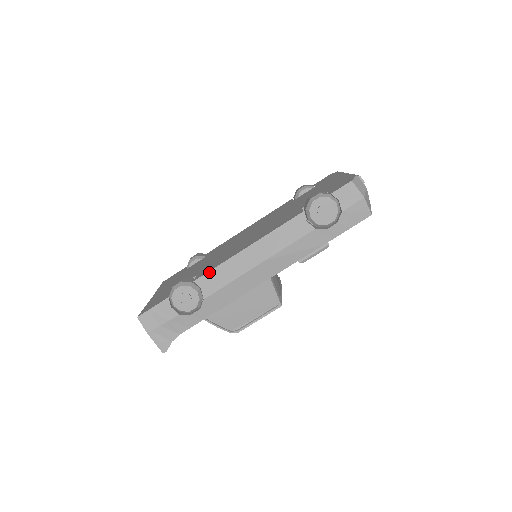
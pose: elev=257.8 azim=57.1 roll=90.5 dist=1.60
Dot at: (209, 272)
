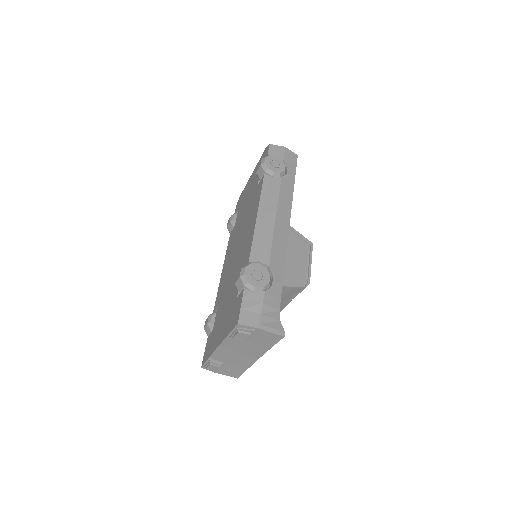
Dot at: (252, 248)
